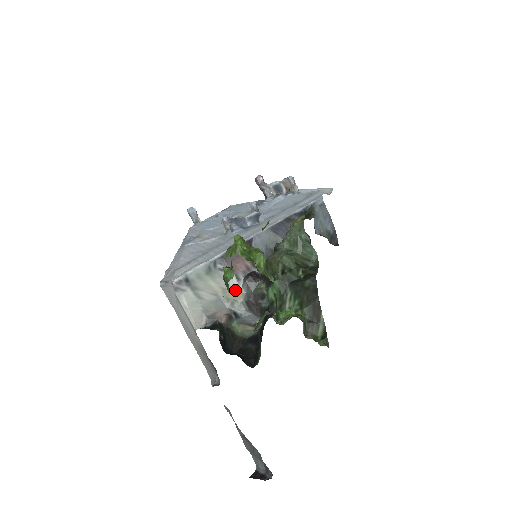
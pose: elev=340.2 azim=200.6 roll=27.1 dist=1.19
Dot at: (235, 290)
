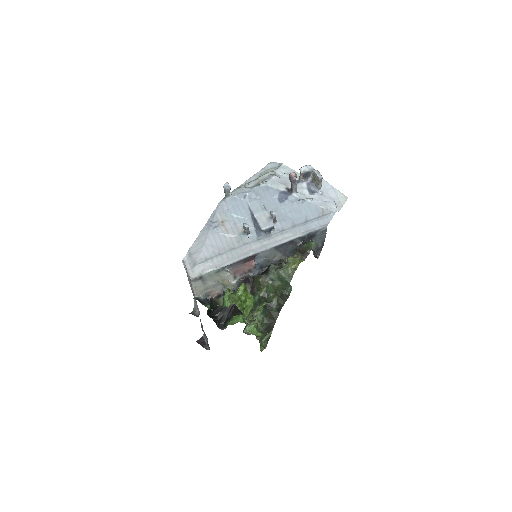
Dot at: (230, 282)
